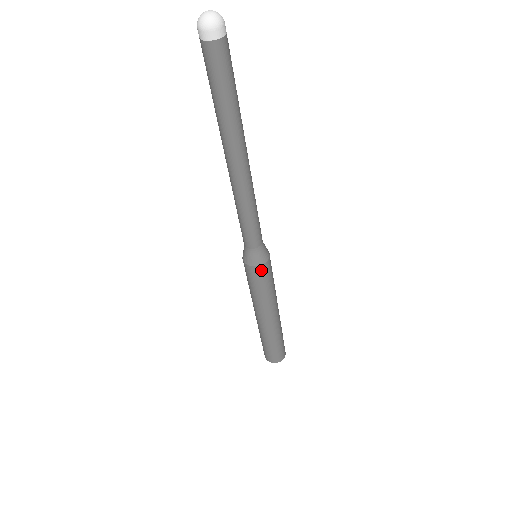
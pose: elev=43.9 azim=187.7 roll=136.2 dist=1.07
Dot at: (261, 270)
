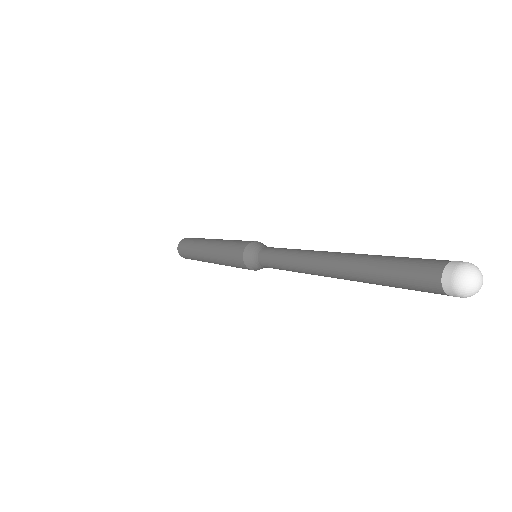
Dot at: occluded
